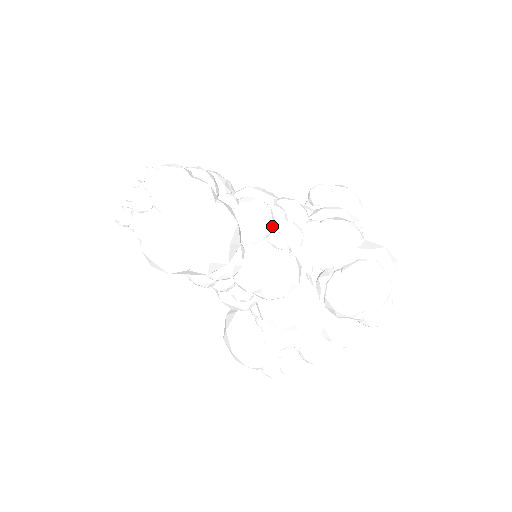
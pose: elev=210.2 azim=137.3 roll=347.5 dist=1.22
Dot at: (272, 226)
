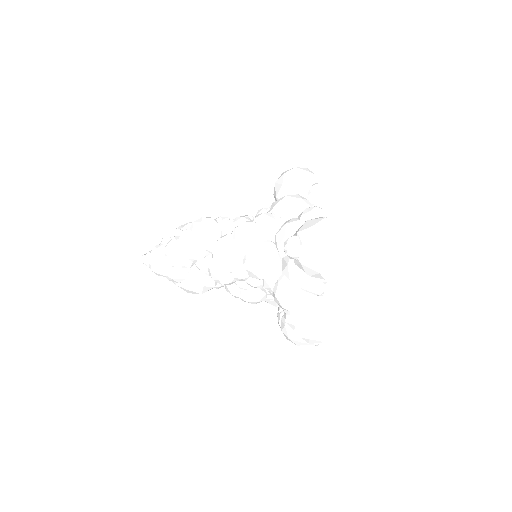
Dot at: (234, 282)
